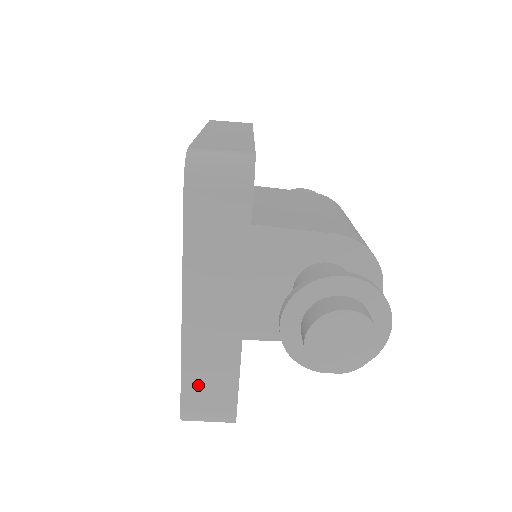
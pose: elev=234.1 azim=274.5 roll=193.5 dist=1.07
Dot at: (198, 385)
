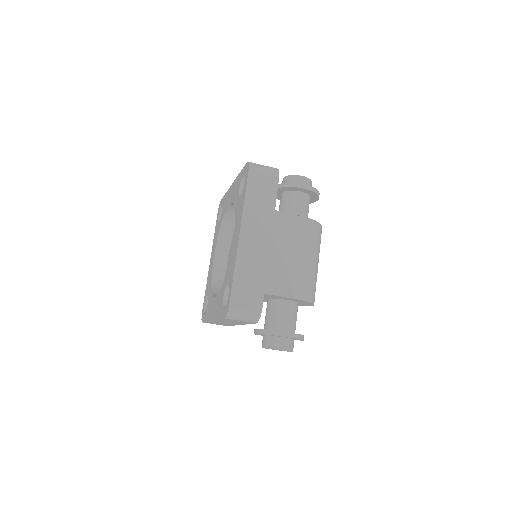
Dot at: (213, 323)
